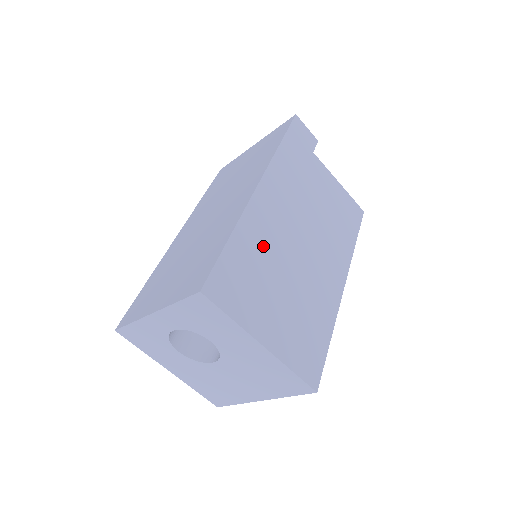
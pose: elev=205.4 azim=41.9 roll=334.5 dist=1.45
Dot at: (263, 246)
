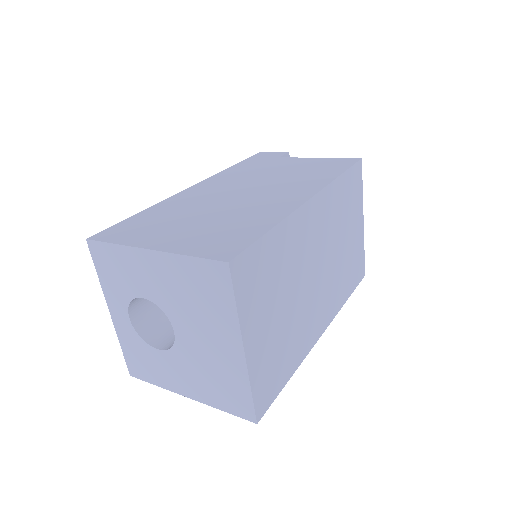
Dot at: (182, 206)
